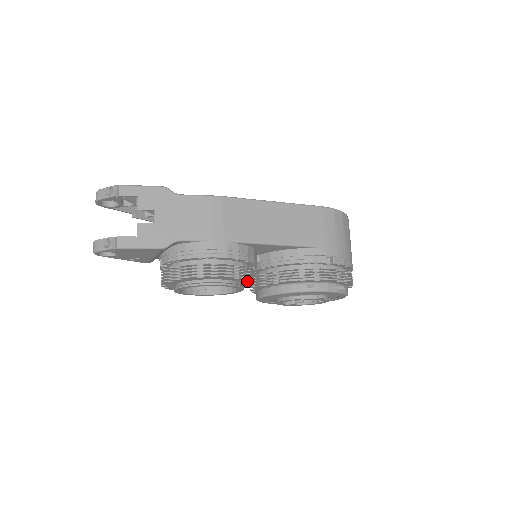
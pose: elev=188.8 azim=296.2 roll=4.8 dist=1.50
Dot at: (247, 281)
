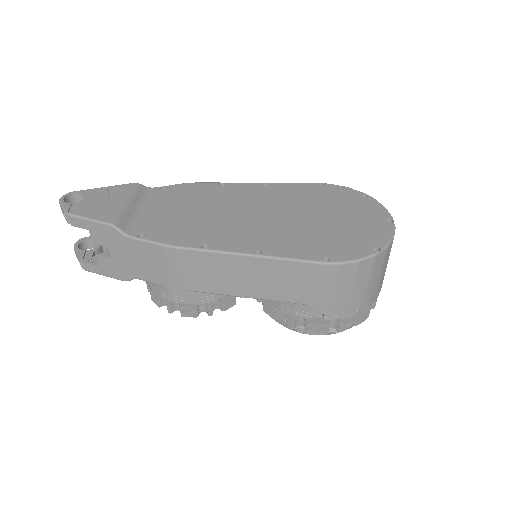
Dot at: occluded
